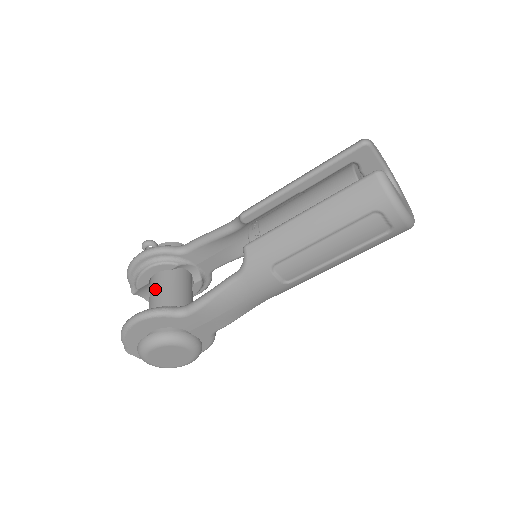
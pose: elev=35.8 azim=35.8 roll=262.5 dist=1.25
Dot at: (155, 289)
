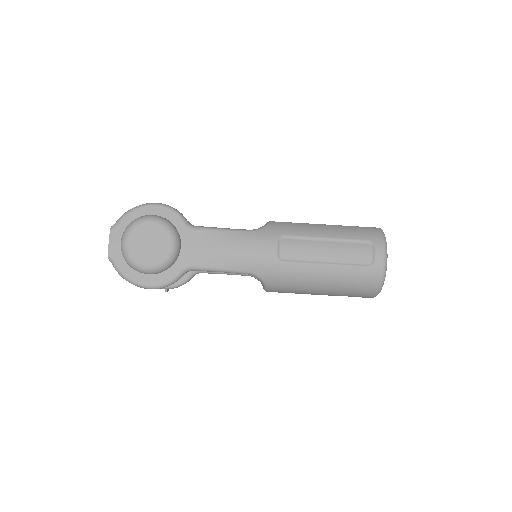
Dot at: occluded
